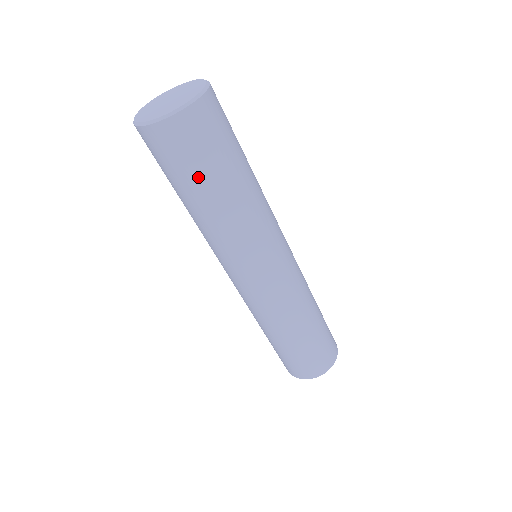
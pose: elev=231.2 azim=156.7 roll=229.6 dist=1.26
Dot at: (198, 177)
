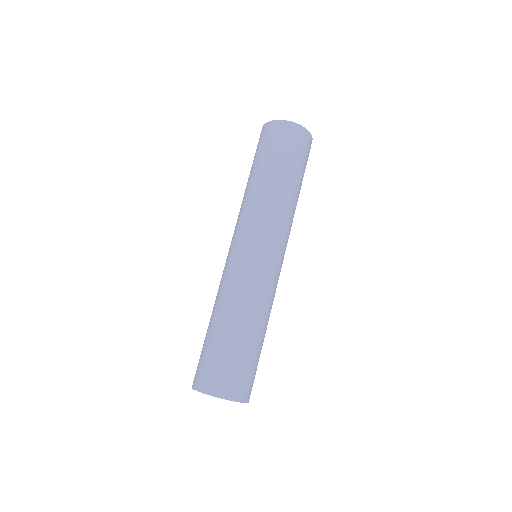
Dot at: (287, 161)
